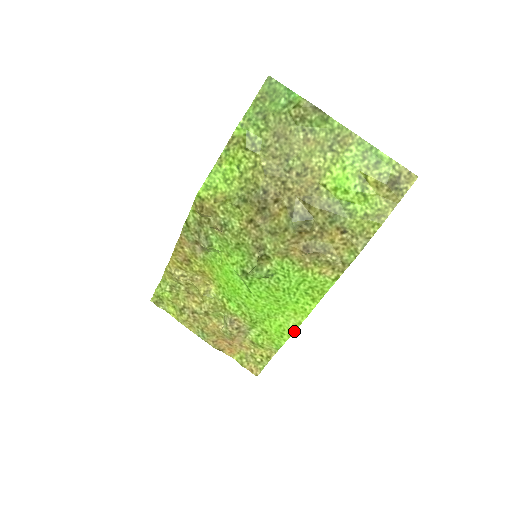
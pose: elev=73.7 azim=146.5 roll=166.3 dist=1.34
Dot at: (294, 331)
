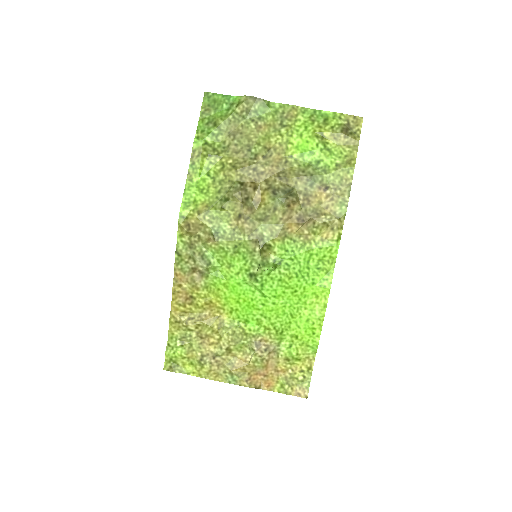
Dot at: (323, 319)
